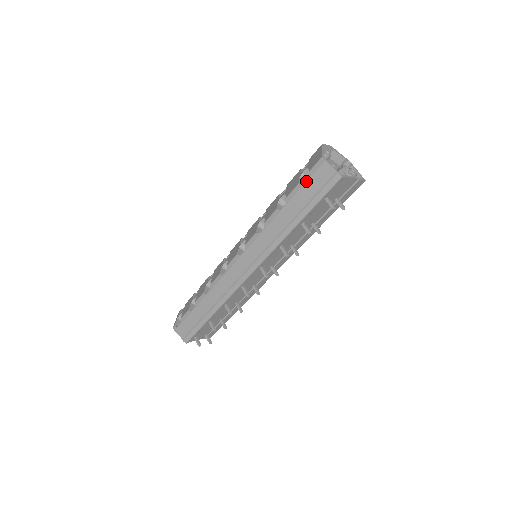
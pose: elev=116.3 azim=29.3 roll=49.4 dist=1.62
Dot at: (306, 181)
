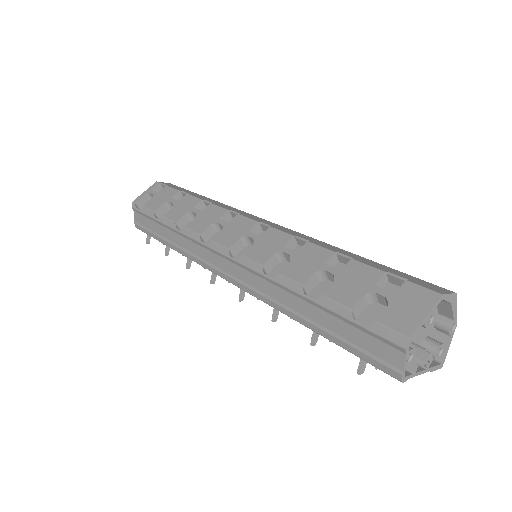
Dot at: (360, 324)
